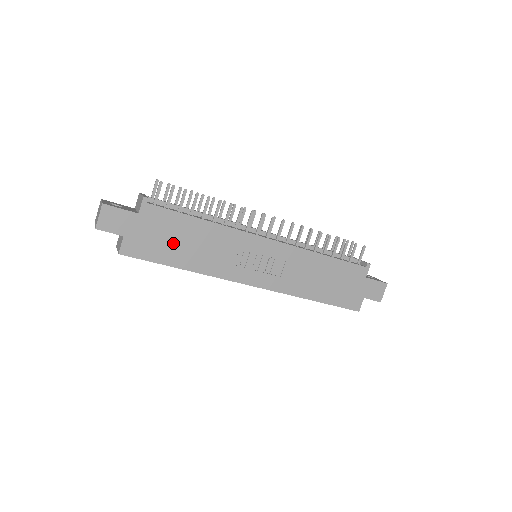
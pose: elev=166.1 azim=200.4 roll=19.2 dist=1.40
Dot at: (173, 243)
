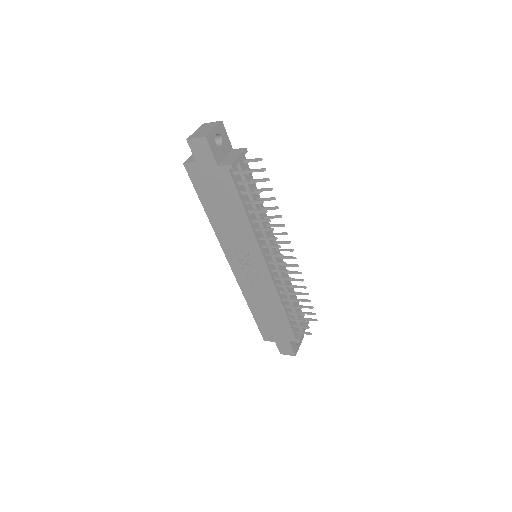
Dot at: (217, 199)
